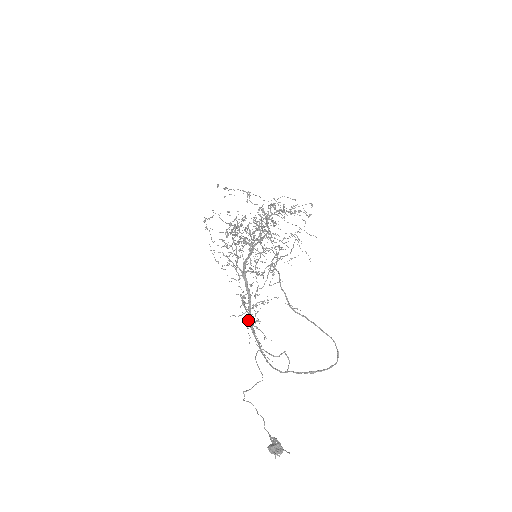
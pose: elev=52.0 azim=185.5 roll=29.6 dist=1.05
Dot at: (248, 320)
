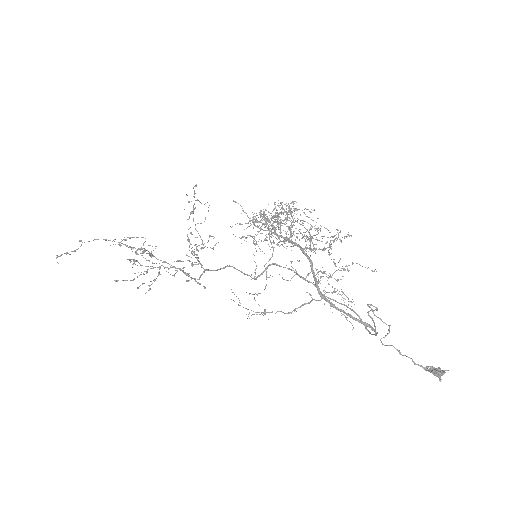
Dot at: occluded
